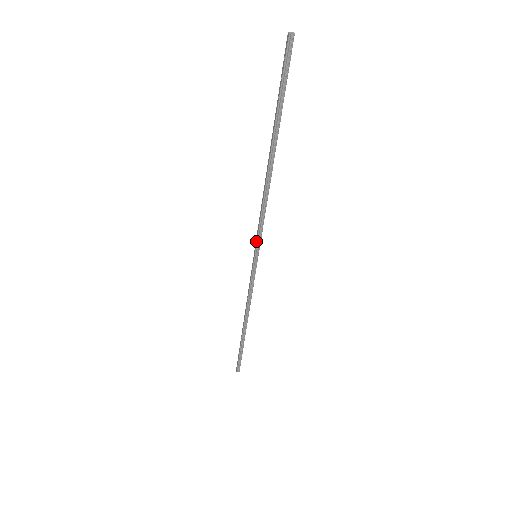
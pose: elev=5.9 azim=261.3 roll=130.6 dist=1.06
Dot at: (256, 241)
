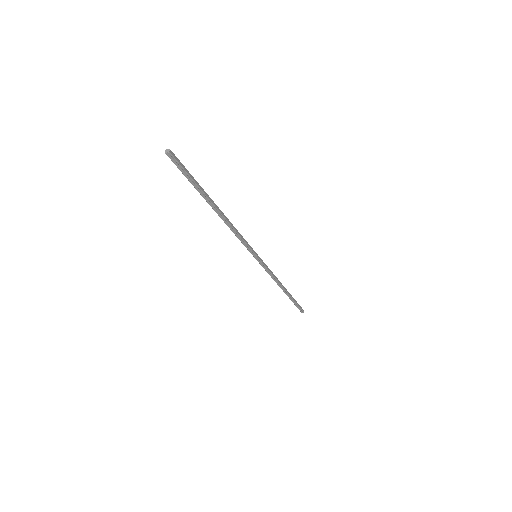
Dot at: (248, 250)
